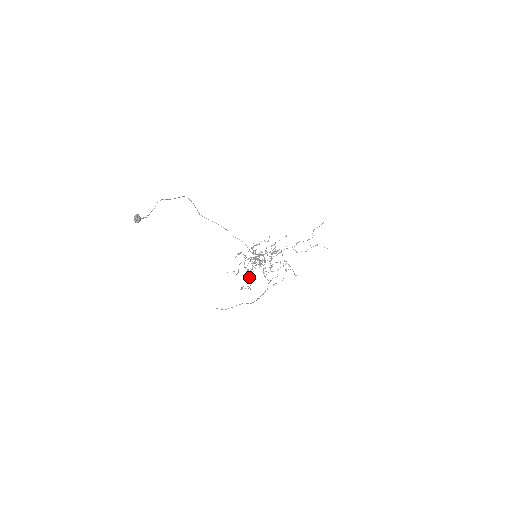
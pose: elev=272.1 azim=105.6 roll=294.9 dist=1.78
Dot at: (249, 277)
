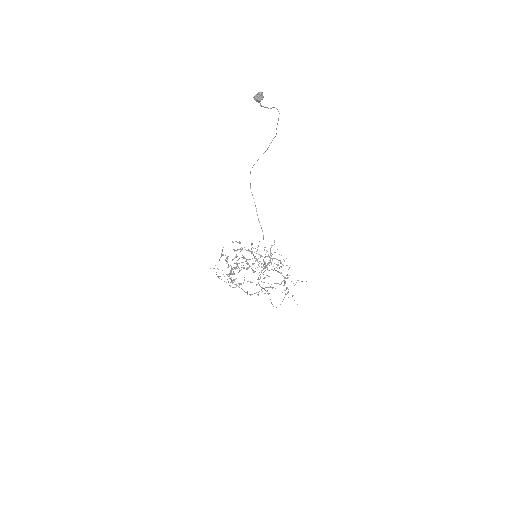
Dot at: (230, 272)
